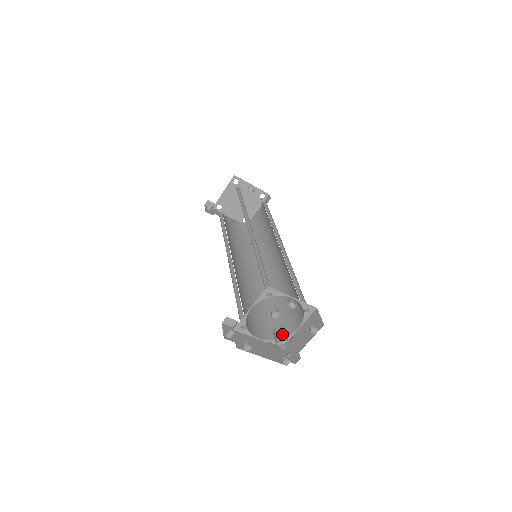
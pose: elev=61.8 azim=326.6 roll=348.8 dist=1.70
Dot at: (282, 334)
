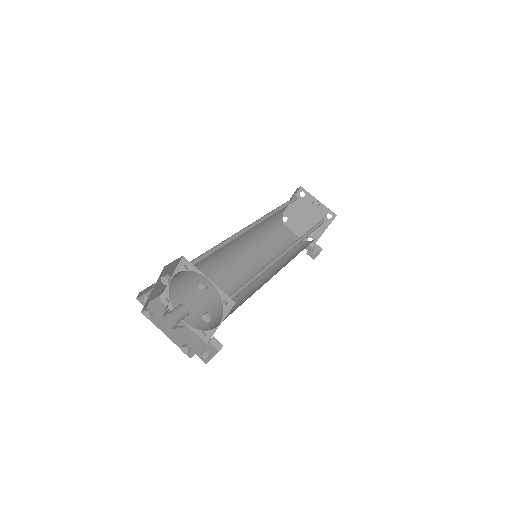
Dot at: (175, 310)
